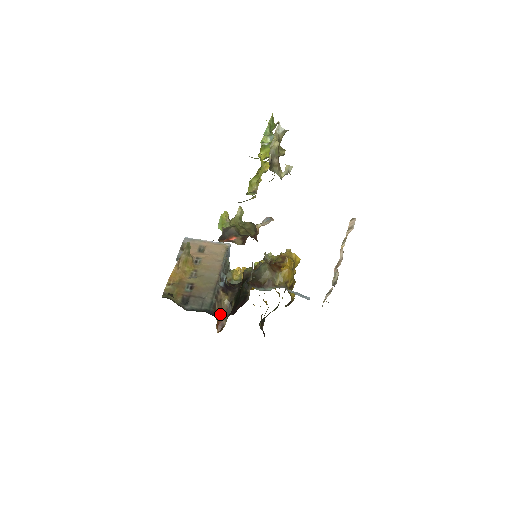
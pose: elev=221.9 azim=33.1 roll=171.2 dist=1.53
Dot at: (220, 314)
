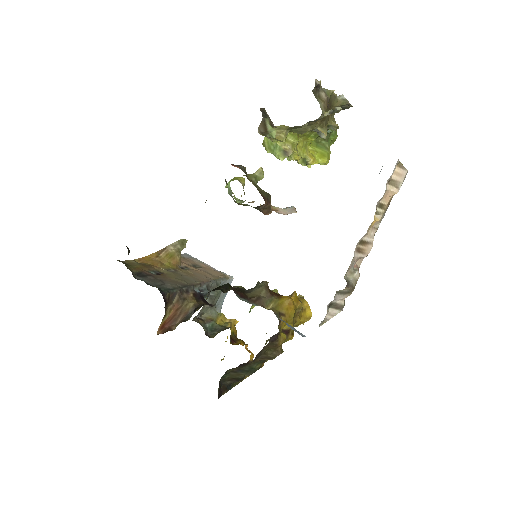
Dot at: (174, 314)
